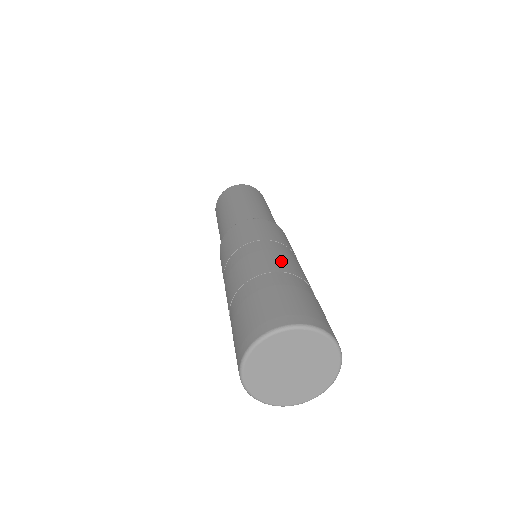
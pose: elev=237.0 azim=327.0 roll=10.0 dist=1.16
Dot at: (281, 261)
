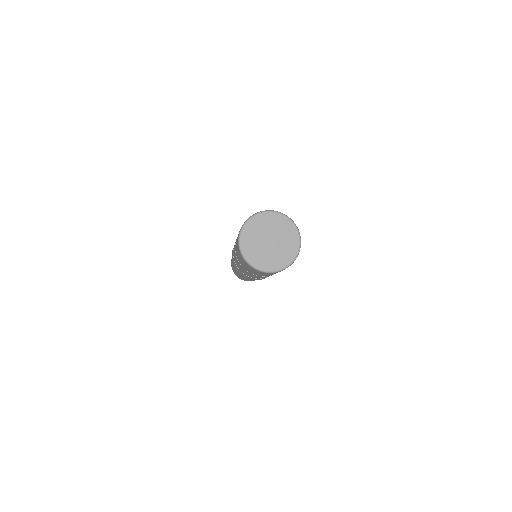
Dot at: occluded
